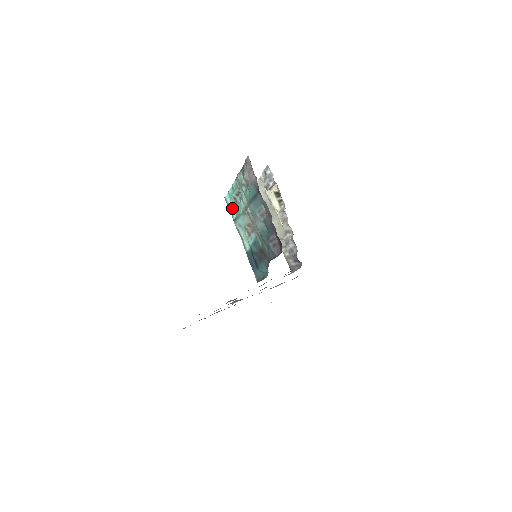
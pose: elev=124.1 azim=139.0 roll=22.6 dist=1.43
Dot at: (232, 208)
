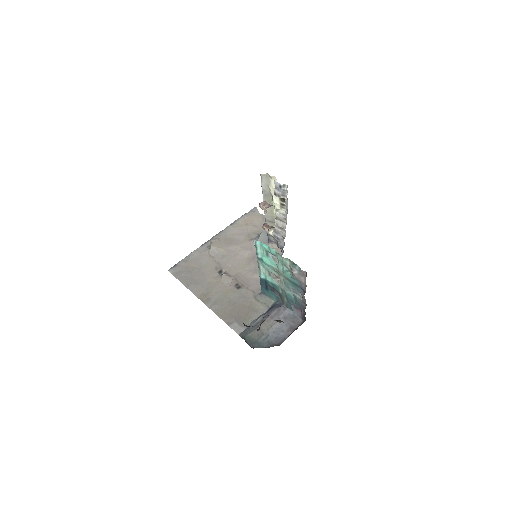
Dot at: (260, 251)
